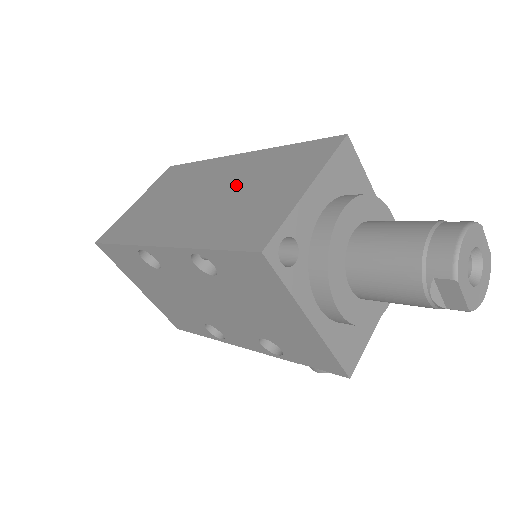
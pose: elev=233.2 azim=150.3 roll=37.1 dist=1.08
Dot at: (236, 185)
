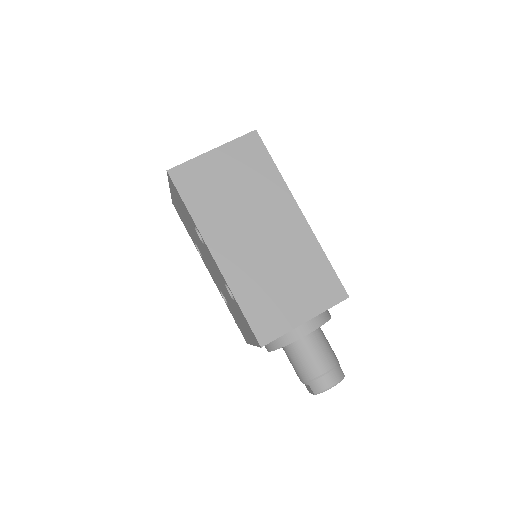
Dot at: (281, 256)
